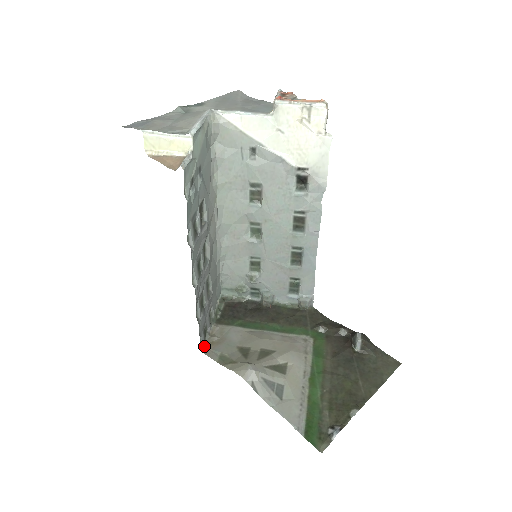
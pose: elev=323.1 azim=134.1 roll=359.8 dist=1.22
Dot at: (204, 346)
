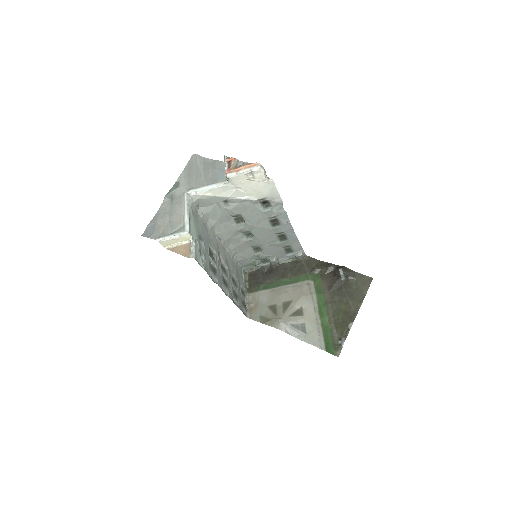
Dot at: (248, 314)
